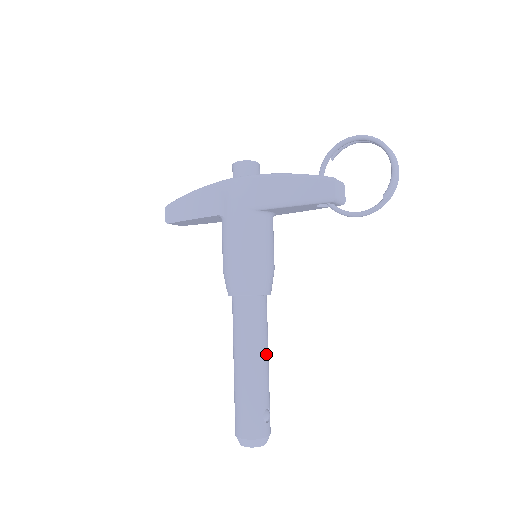
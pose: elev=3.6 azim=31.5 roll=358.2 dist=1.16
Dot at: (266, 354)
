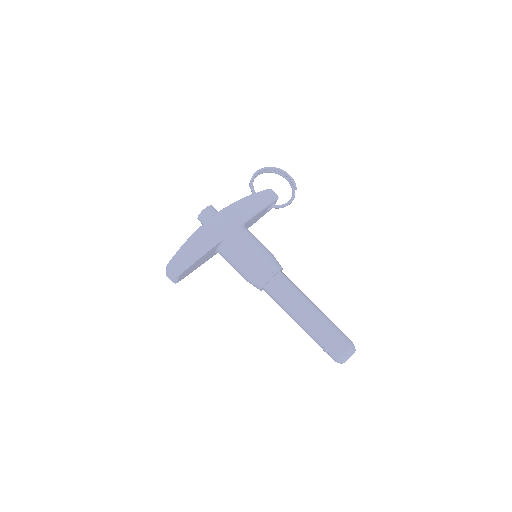
Dot at: occluded
